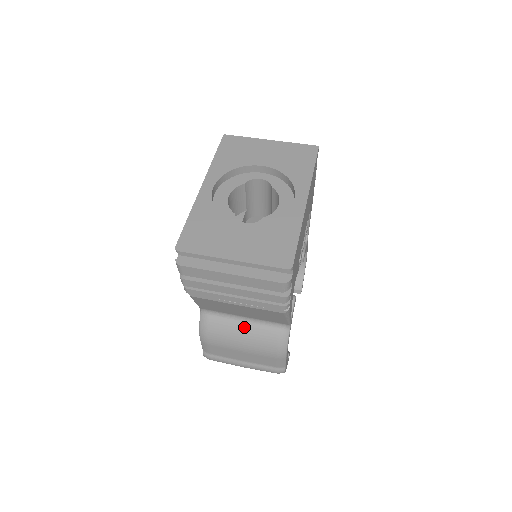
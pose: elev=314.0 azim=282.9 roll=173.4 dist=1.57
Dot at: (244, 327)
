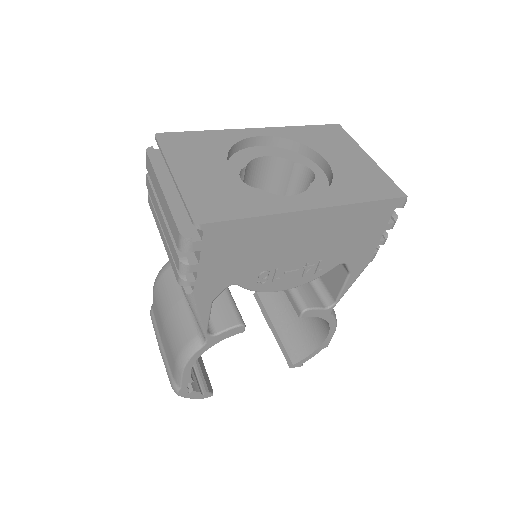
Dot at: (179, 302)
